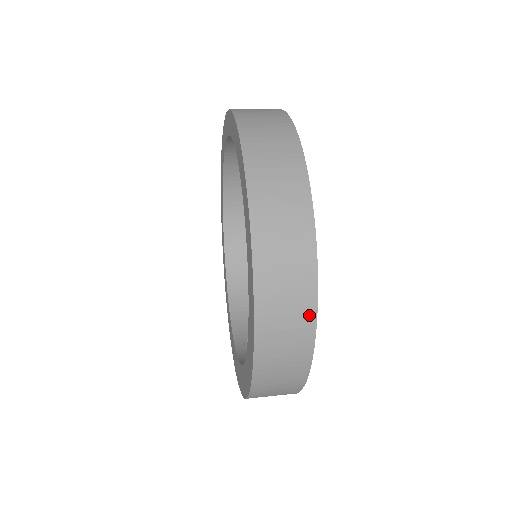
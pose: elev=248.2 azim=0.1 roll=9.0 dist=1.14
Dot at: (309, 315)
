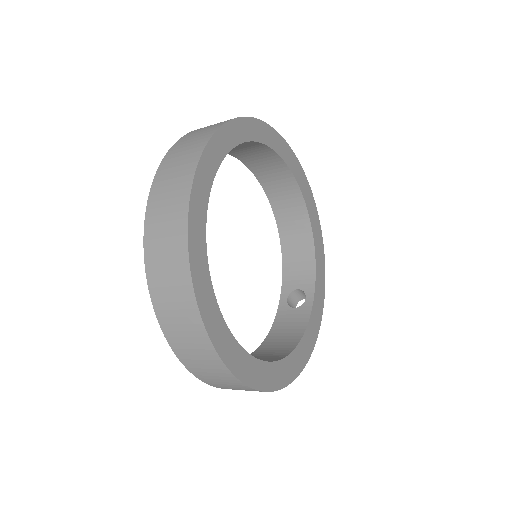
Dot at: (239, 384)
